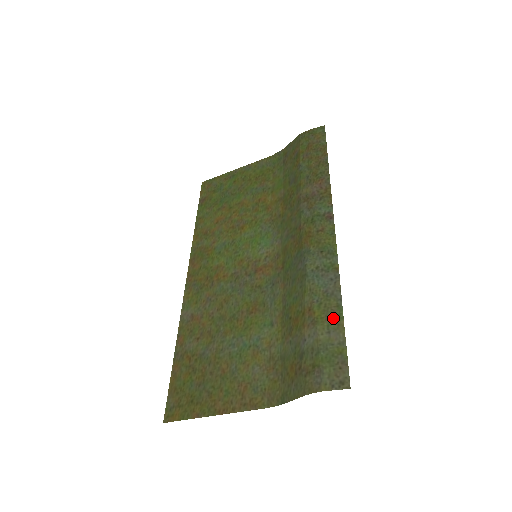
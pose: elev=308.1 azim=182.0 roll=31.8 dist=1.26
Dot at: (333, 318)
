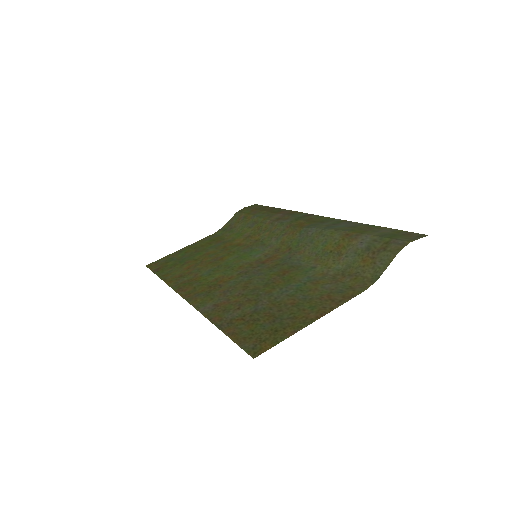
Dot at: (372, 228)
